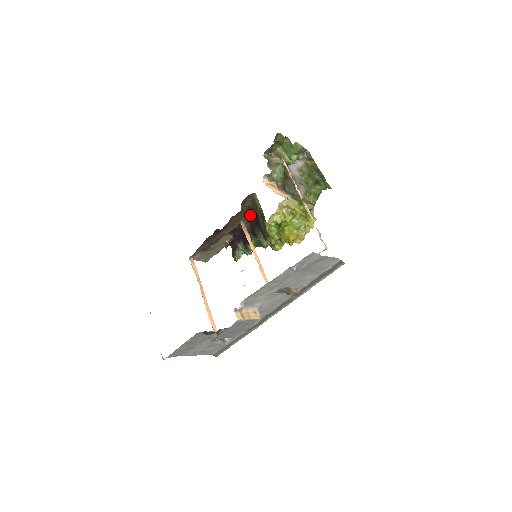
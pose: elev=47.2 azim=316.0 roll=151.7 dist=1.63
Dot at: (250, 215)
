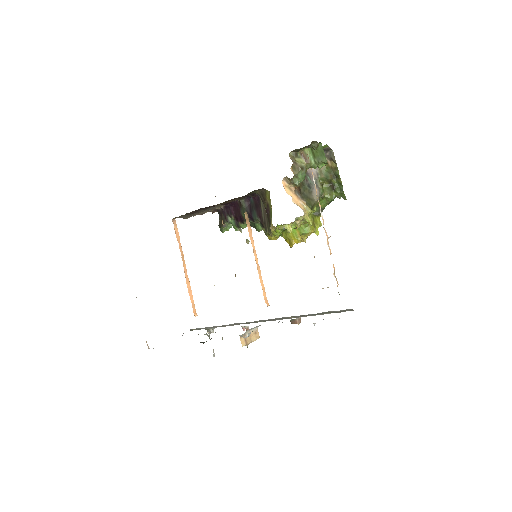
Dot at: (251, 196)
